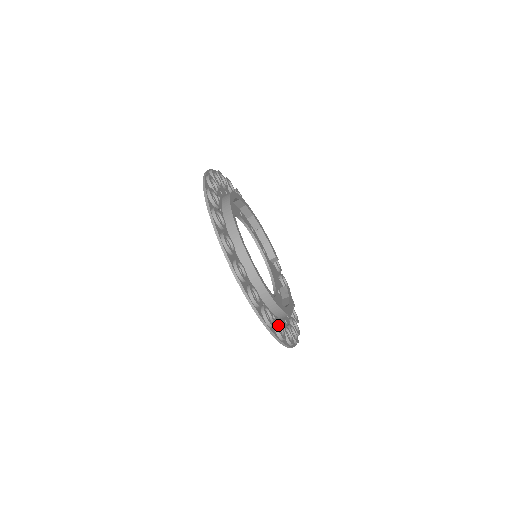
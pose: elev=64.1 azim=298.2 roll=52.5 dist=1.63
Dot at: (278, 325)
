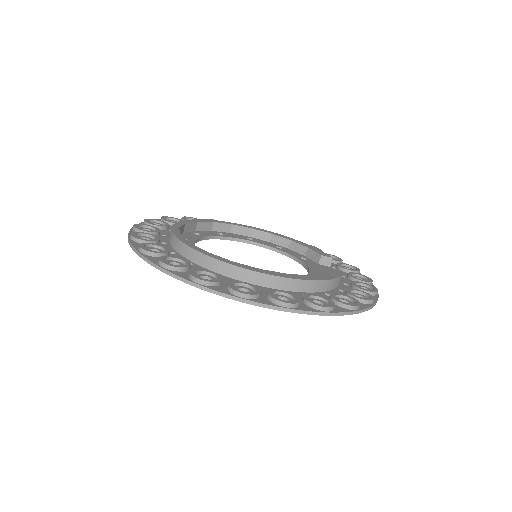
Dot at: (250, 289)
